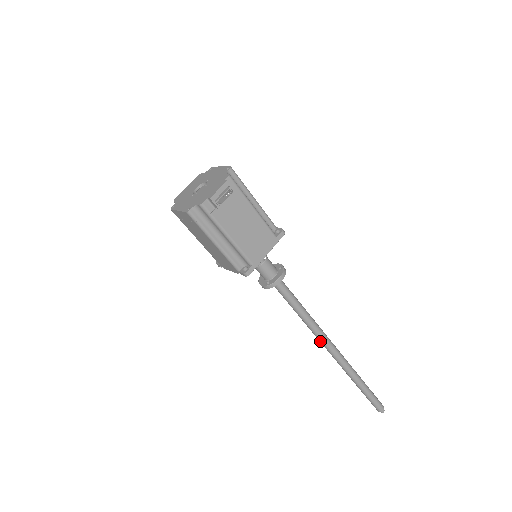
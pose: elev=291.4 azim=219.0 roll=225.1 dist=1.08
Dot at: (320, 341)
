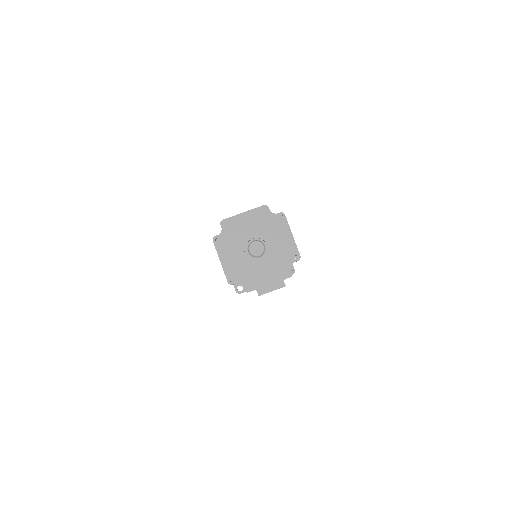
Dot at: occluded
